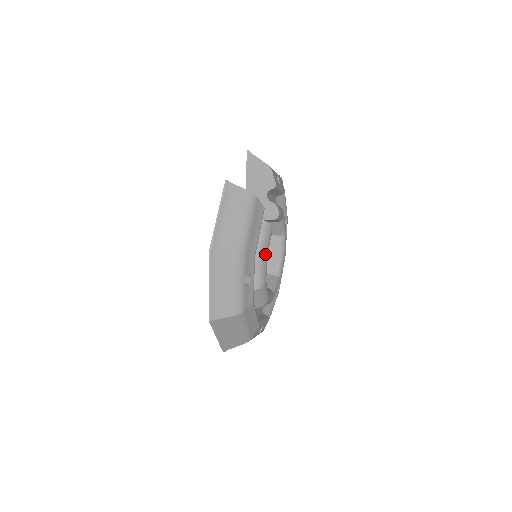
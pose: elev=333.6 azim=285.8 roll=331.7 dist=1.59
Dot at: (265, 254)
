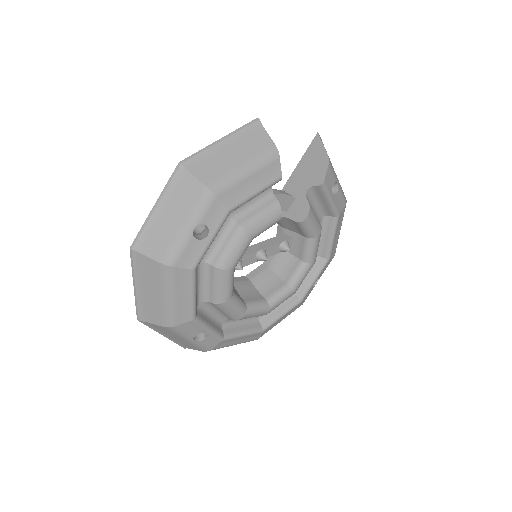
Dot at: (250, 232)
